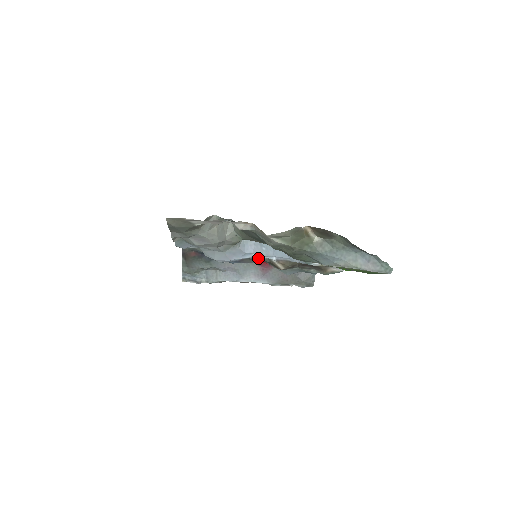
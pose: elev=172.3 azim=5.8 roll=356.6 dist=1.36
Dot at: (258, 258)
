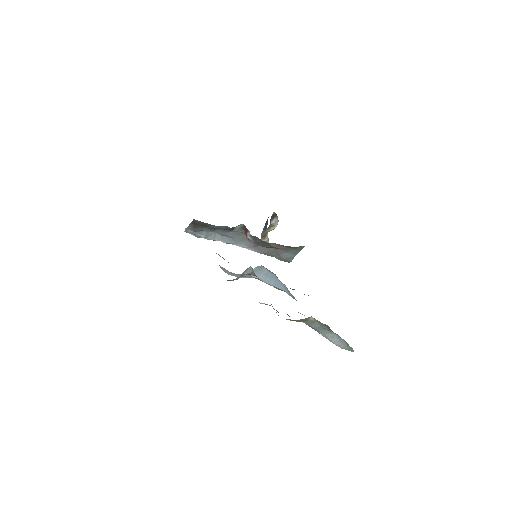
Dot at: (261, 280)
